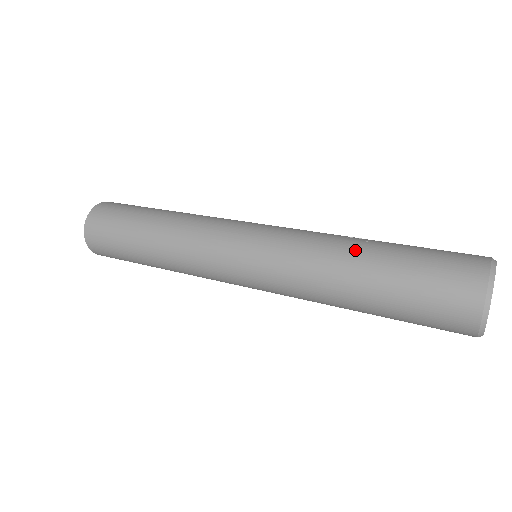
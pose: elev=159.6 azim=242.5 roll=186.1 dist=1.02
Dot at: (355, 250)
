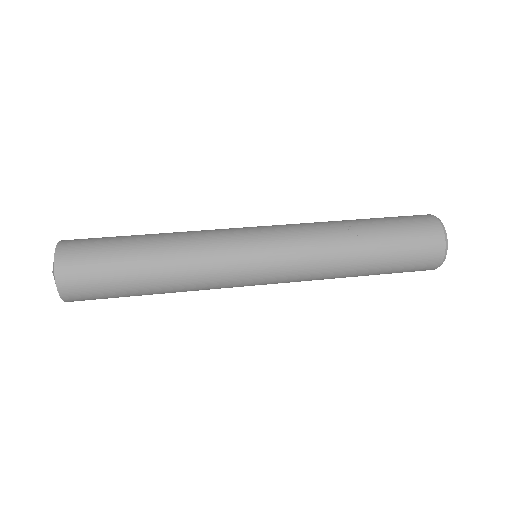
Dot at: (356, 251)
